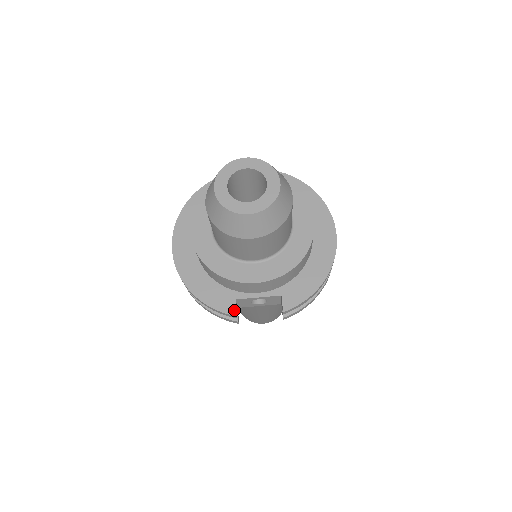
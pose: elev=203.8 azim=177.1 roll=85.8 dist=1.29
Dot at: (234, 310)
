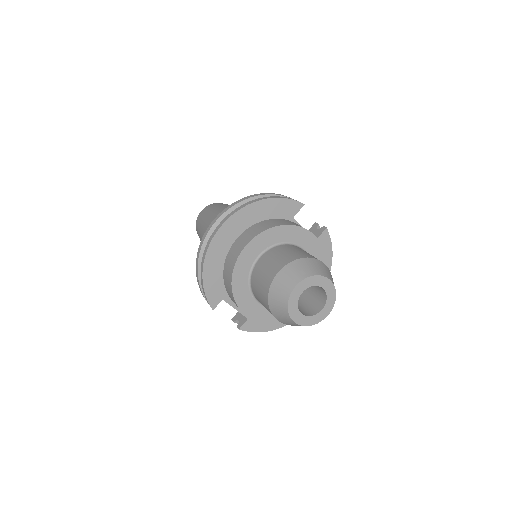
Dot at: (216, 306)
